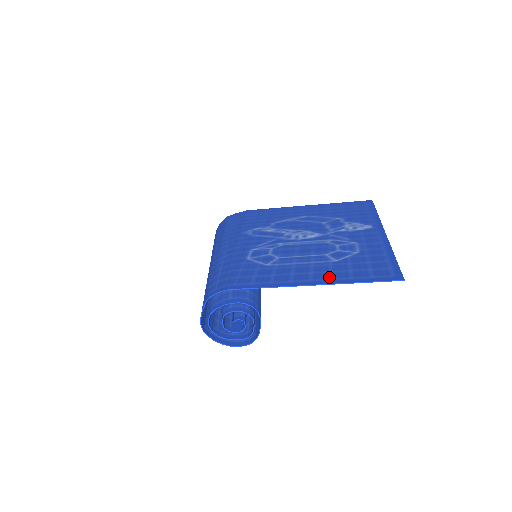
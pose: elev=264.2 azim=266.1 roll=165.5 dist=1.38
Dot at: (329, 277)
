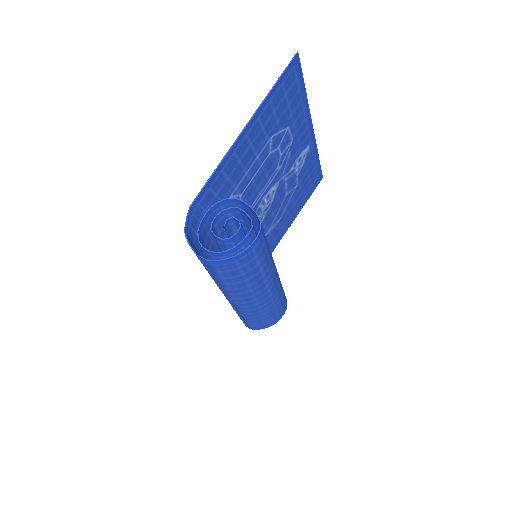
Dot at: (257, 122)
